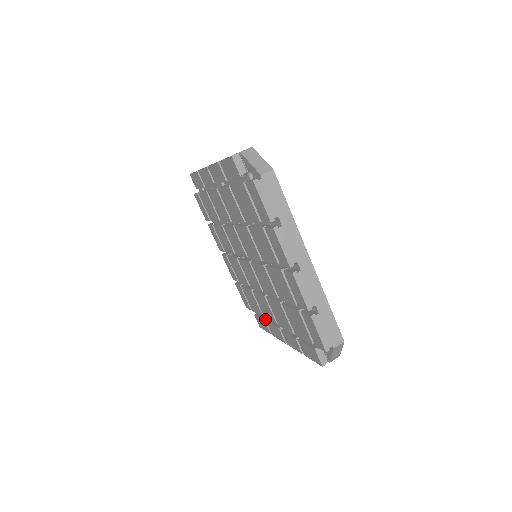
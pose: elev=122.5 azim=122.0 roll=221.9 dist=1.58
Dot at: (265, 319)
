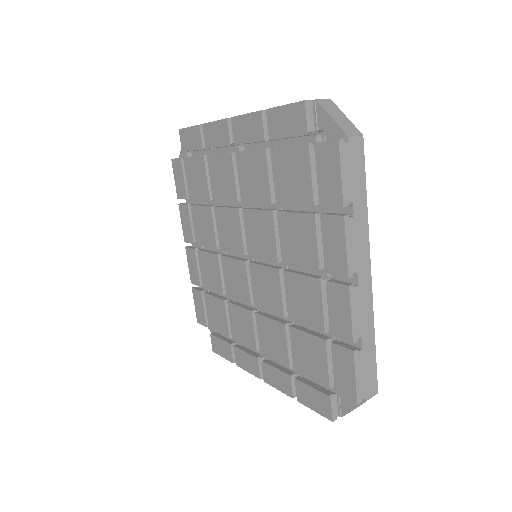
Dot at: (230, 342)
